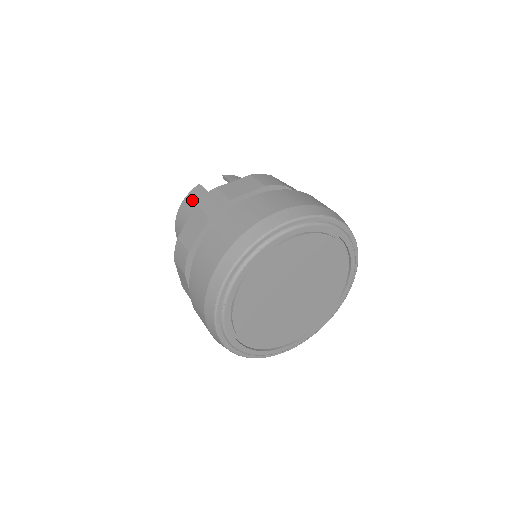
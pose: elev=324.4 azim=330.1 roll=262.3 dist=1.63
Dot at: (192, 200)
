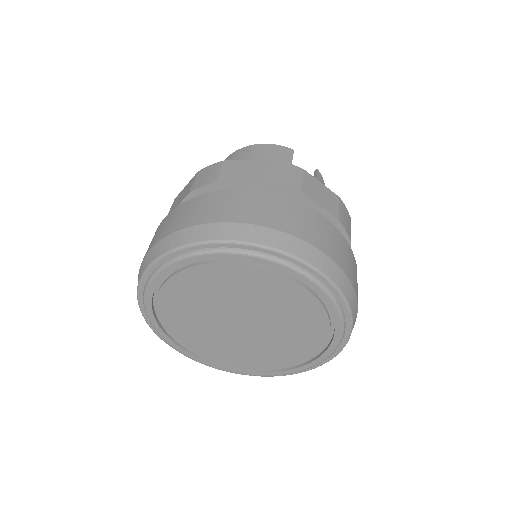
Dot at: (273, 152)
